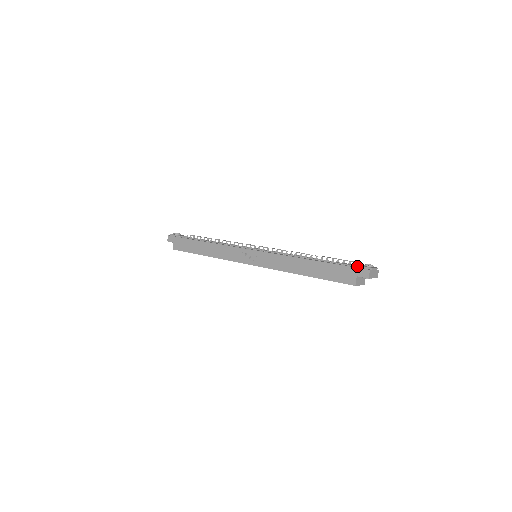
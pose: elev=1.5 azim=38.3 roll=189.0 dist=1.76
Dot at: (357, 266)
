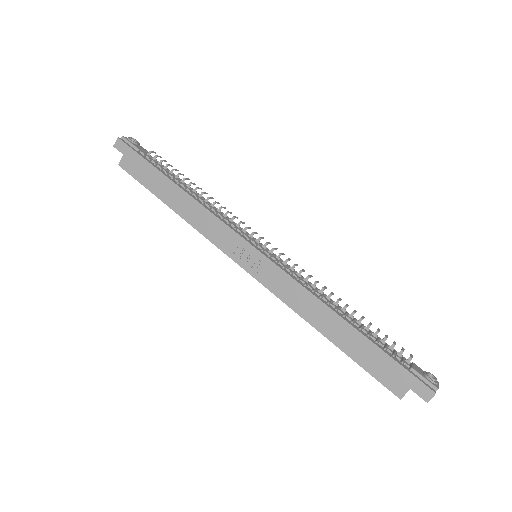
Dot at: (417, 373)
